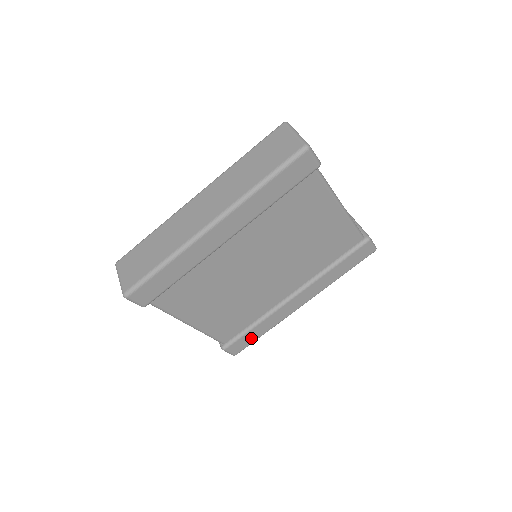
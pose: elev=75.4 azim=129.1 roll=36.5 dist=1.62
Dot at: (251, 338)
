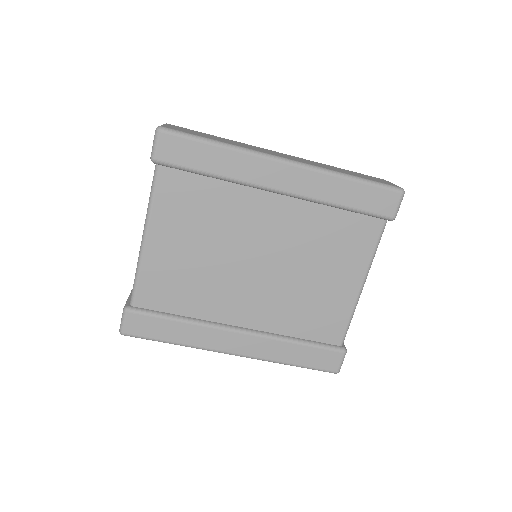
Dot at: (158, 331)
